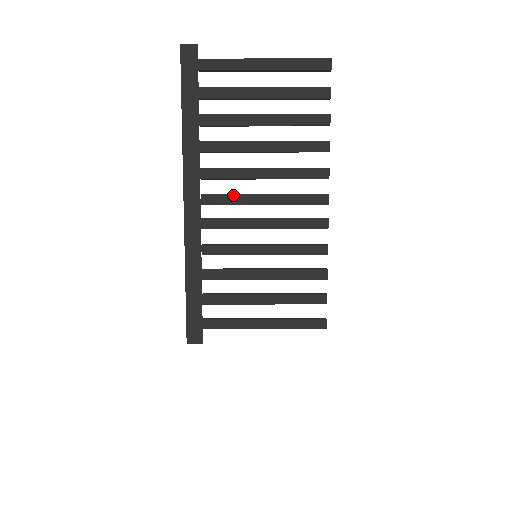
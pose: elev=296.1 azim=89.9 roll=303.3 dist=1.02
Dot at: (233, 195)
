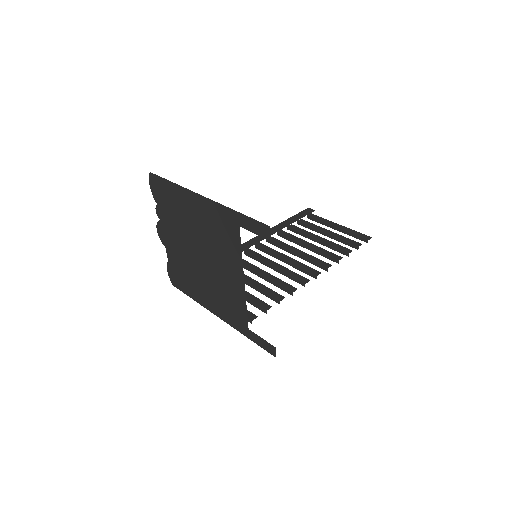
Dot at: (273, 250)
